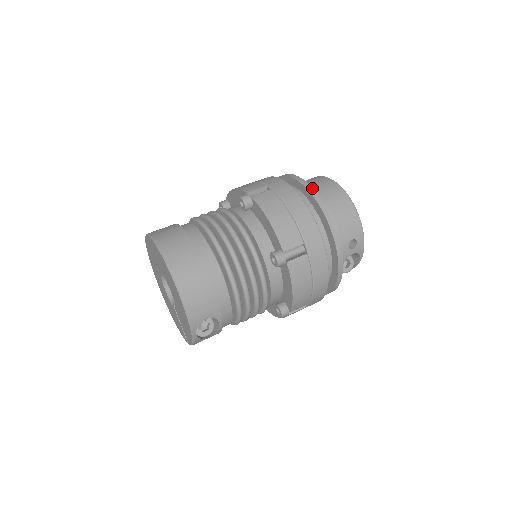
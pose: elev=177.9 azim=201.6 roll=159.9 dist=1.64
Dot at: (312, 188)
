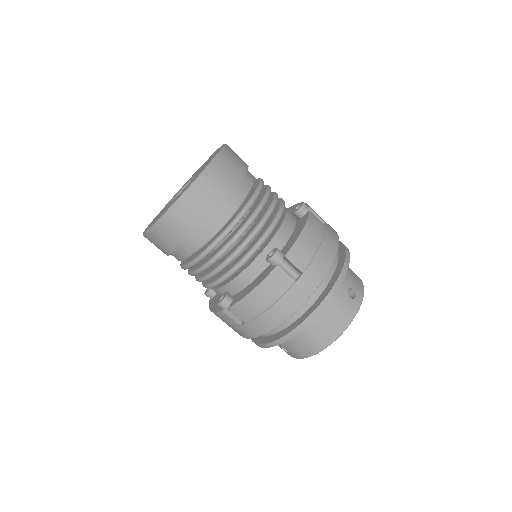
Dot at: (313, 319)
